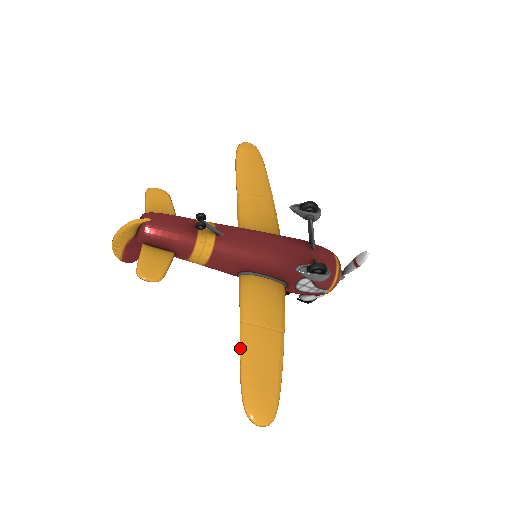
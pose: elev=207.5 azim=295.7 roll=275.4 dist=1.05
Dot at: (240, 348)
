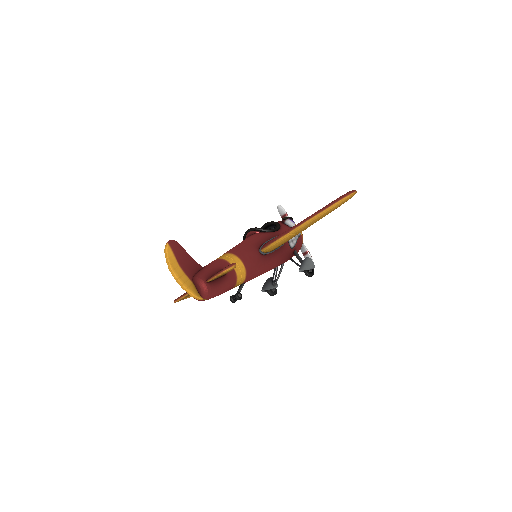
Dot at: occluded
